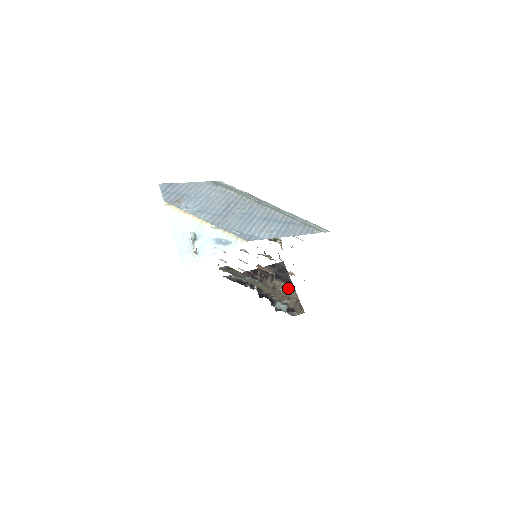
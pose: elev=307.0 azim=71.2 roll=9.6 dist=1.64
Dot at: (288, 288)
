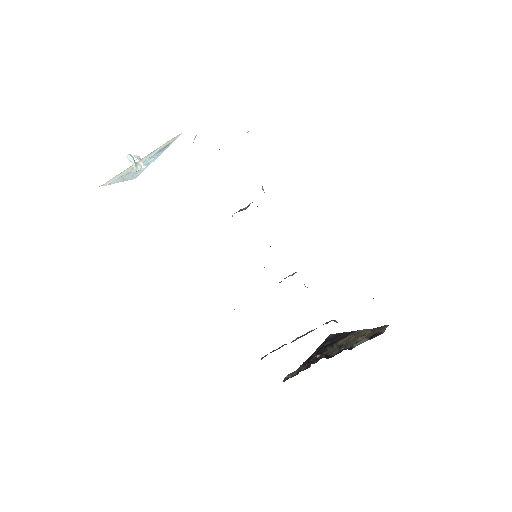
Dot at: (354, 334)
